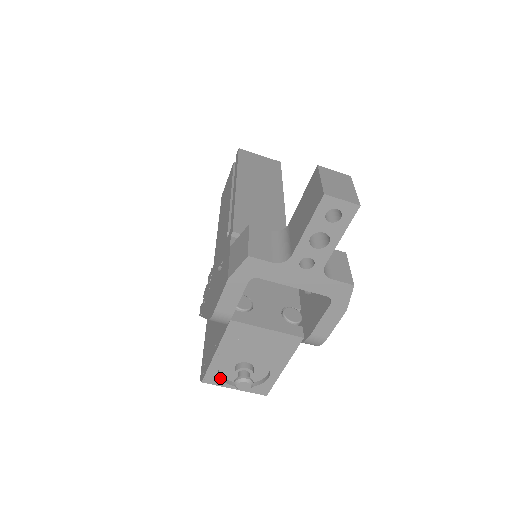
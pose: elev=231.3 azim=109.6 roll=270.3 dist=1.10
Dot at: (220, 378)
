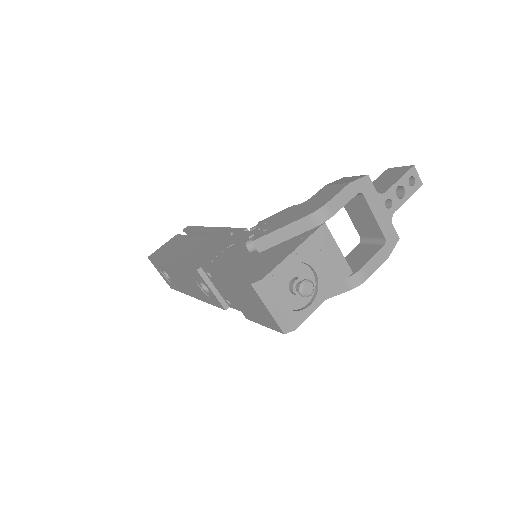
Dot at: (278, 283)
